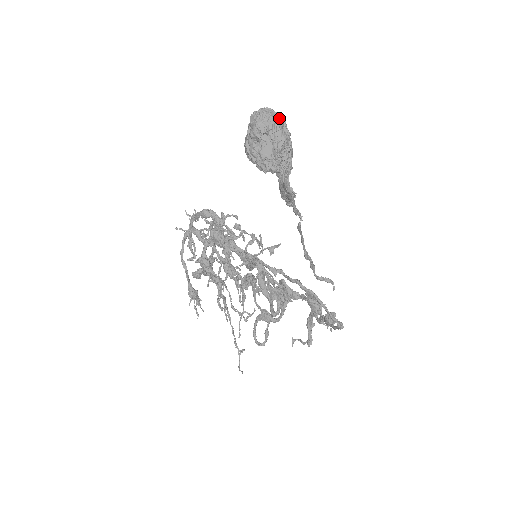
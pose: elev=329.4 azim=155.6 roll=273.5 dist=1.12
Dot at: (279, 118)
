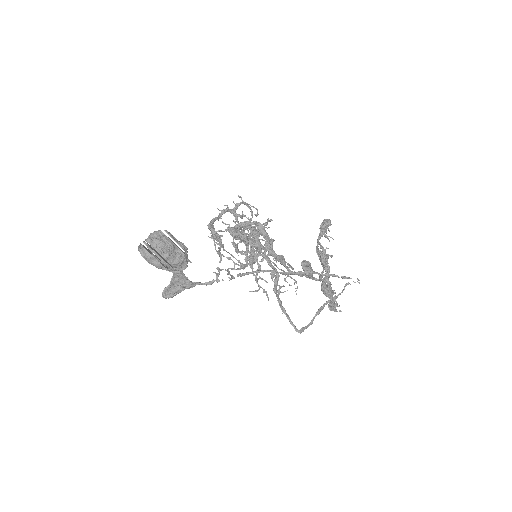
Dot at: (148, 255)
